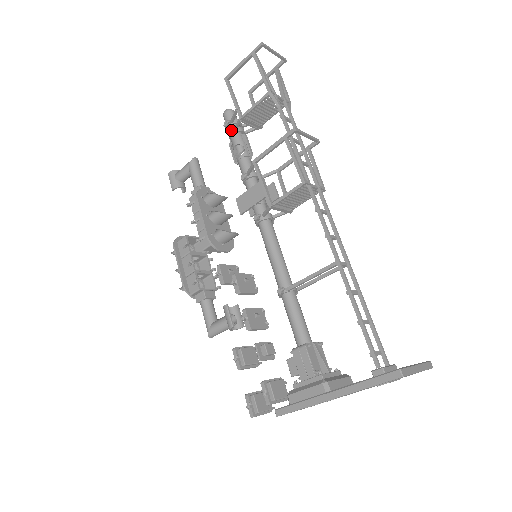
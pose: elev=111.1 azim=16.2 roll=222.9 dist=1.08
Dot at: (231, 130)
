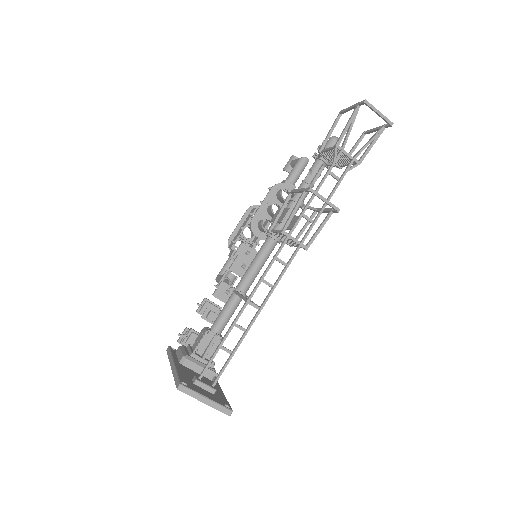
Dot at: (316, 155)
